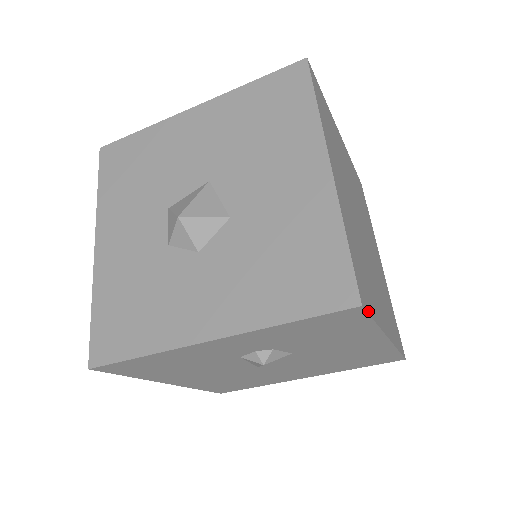
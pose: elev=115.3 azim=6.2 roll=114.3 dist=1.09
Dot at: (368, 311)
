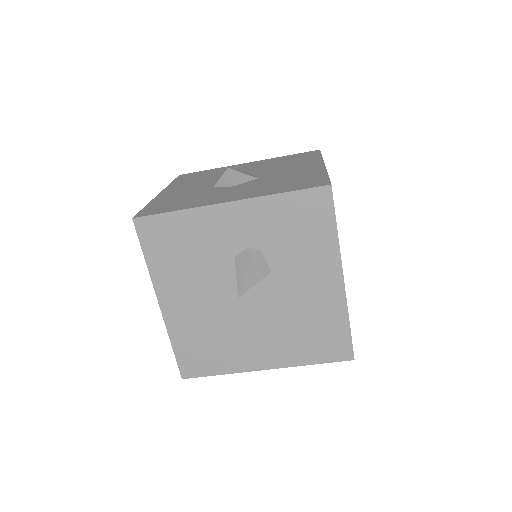
Dot at: occluded
